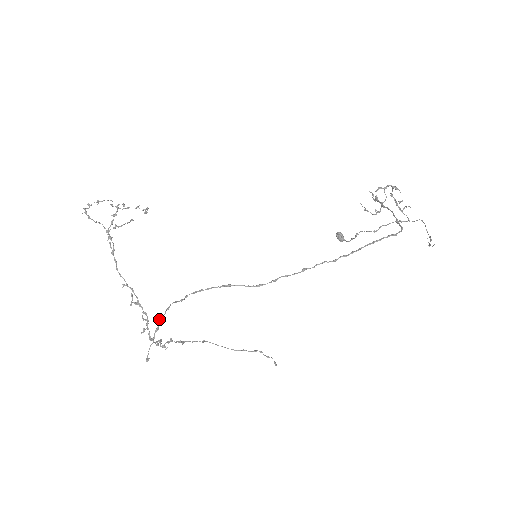
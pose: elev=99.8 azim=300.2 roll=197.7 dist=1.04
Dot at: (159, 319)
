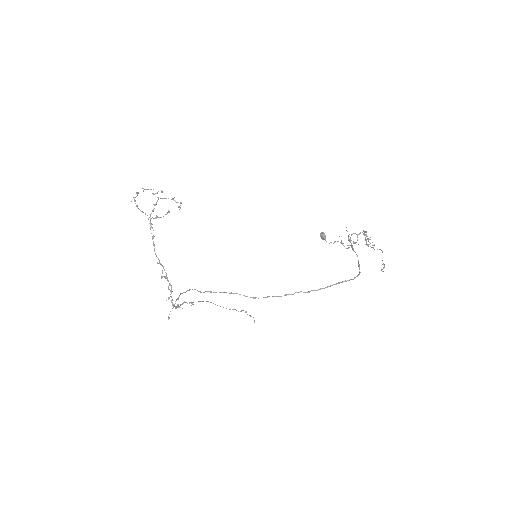
Dot at: (180, 293)
